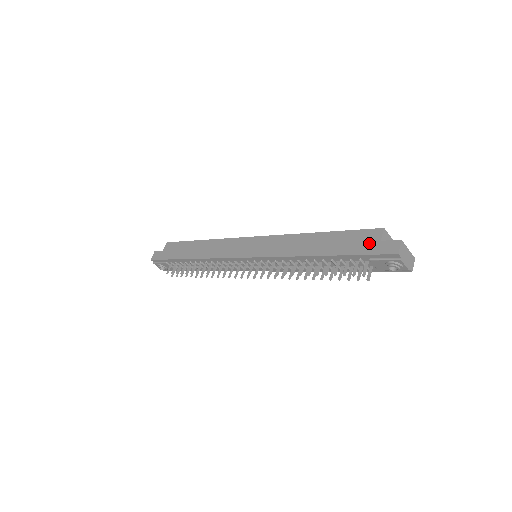
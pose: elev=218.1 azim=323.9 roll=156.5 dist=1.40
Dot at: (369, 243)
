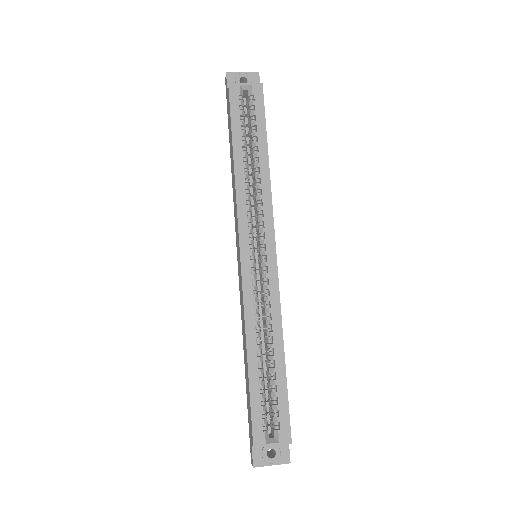
Dot at: (250, 430)
